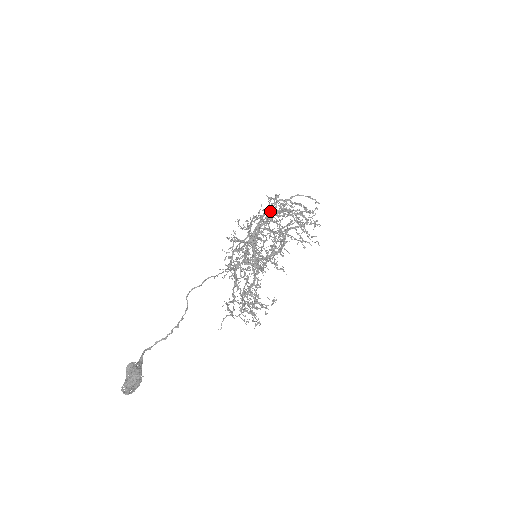
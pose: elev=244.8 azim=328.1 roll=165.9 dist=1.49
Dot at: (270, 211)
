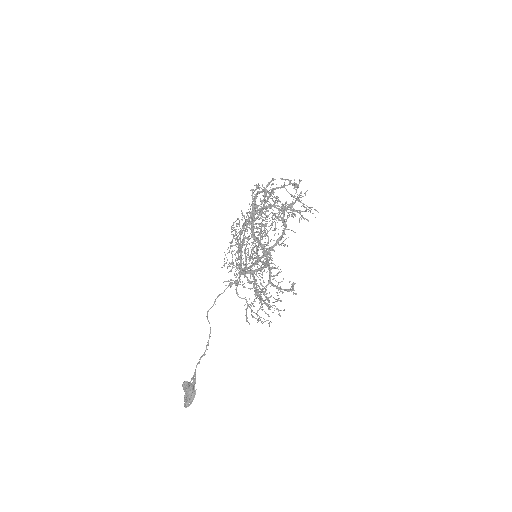
Dot at: occluded
